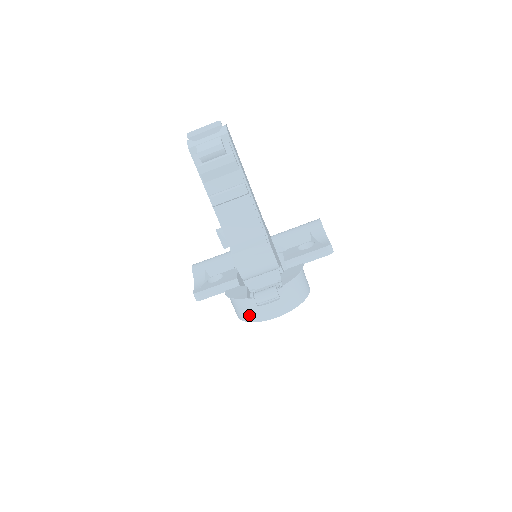
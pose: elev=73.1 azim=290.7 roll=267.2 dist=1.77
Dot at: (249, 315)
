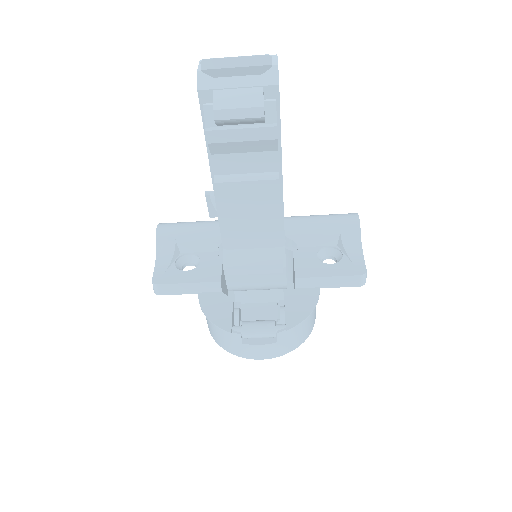
Dot at: (226, 344)
